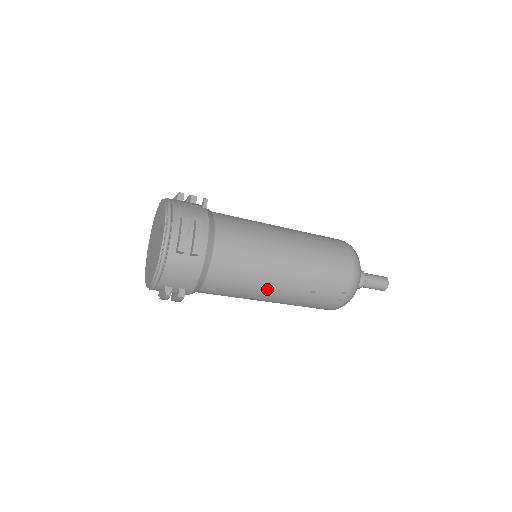
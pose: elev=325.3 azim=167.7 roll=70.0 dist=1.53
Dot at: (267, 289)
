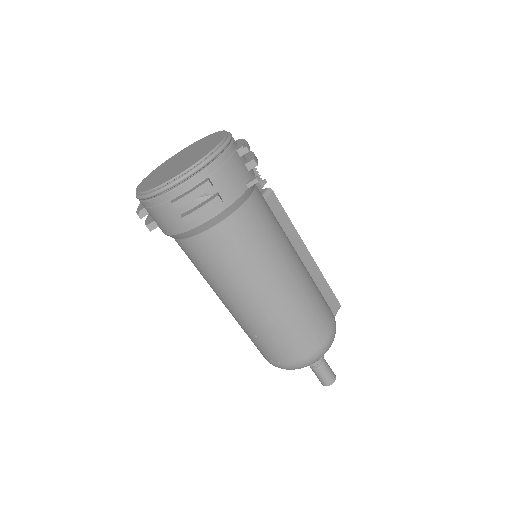
Dot at: (223, 296)
